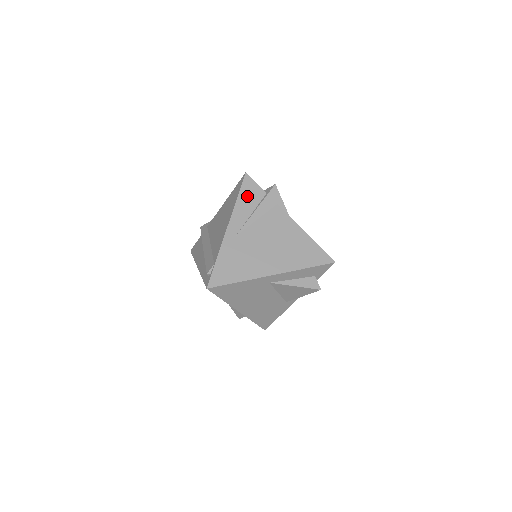
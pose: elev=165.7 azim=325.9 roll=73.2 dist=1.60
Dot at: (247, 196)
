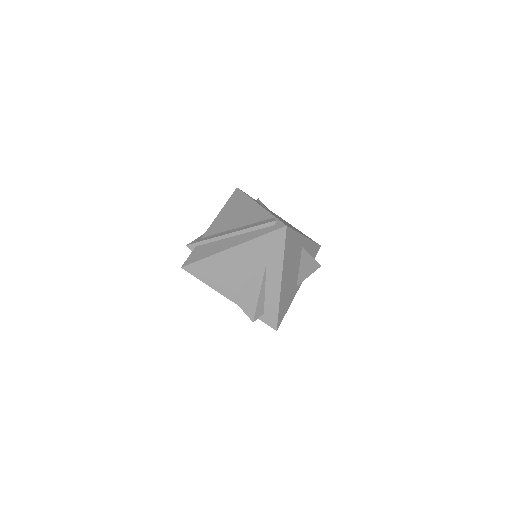
Dot at: occluded
